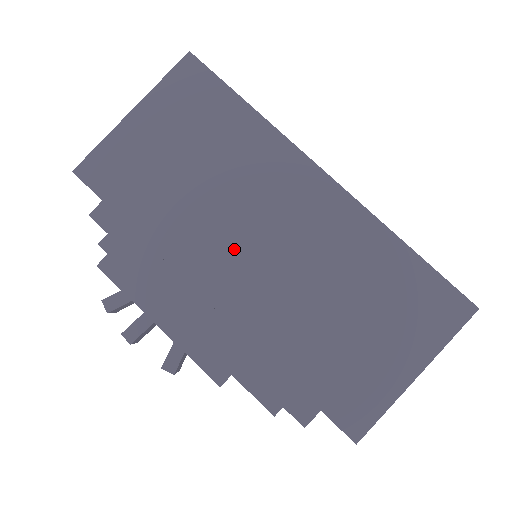
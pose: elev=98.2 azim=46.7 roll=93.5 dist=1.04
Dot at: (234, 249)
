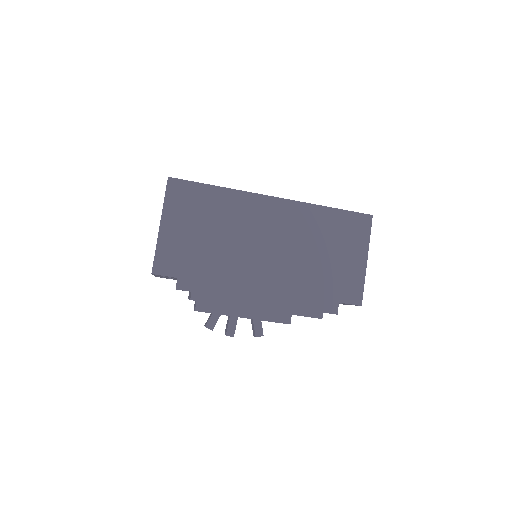
Dot at: (256, 259)
